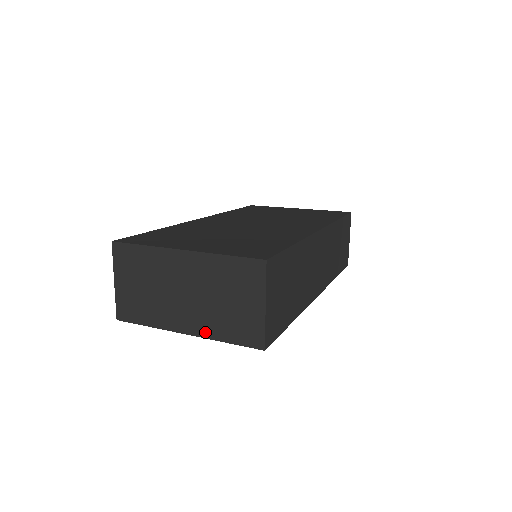
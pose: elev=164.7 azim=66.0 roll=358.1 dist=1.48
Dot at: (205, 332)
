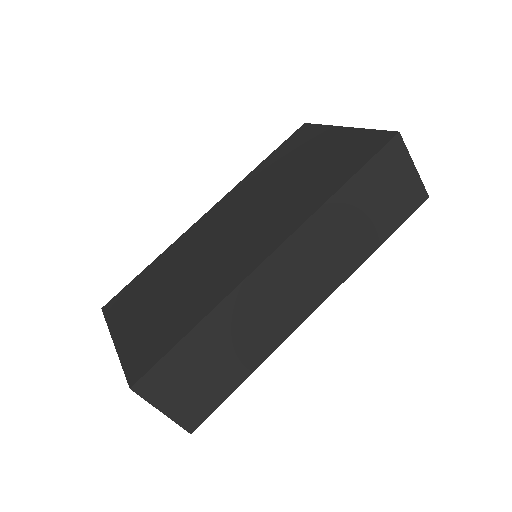
Dot at: occluded
